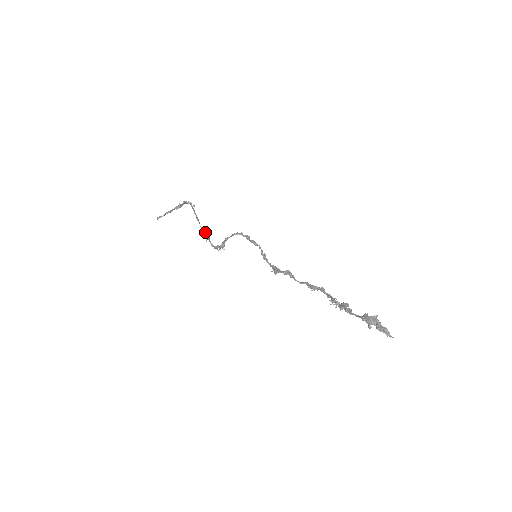
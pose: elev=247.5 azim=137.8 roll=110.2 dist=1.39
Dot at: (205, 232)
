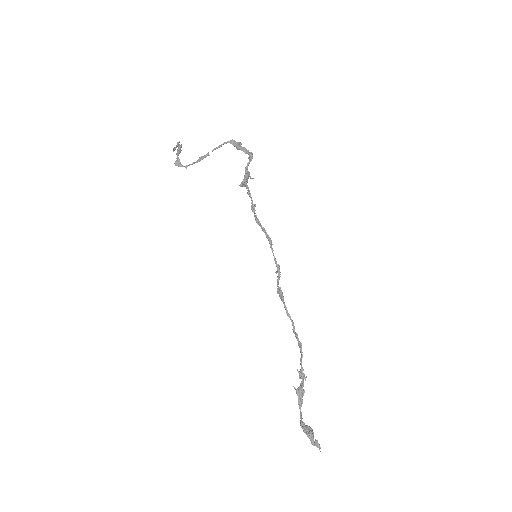
Dot at: occluded
